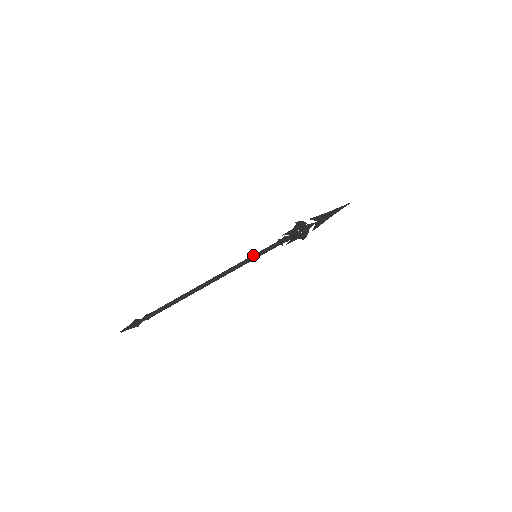
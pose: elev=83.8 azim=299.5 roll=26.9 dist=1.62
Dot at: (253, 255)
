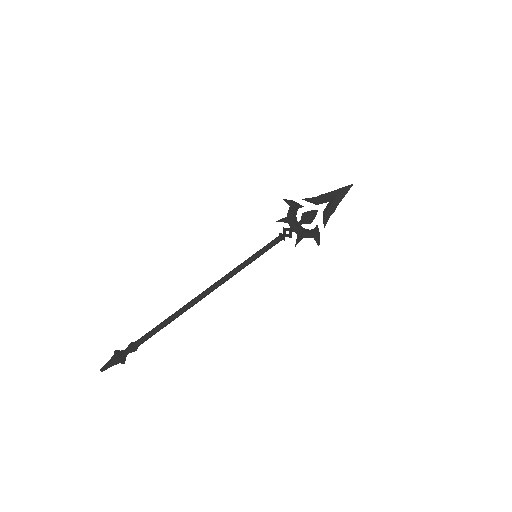
Dot at: (252, 256)
